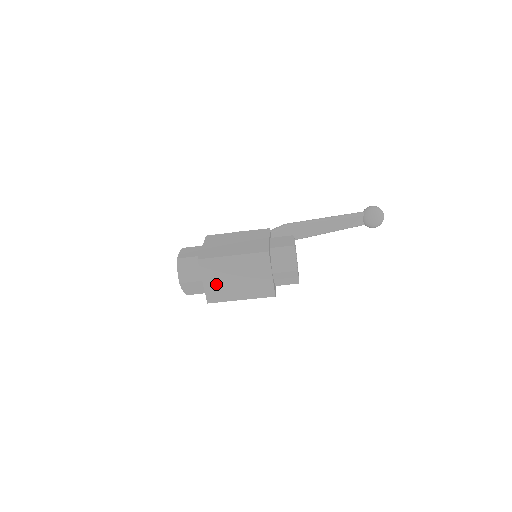
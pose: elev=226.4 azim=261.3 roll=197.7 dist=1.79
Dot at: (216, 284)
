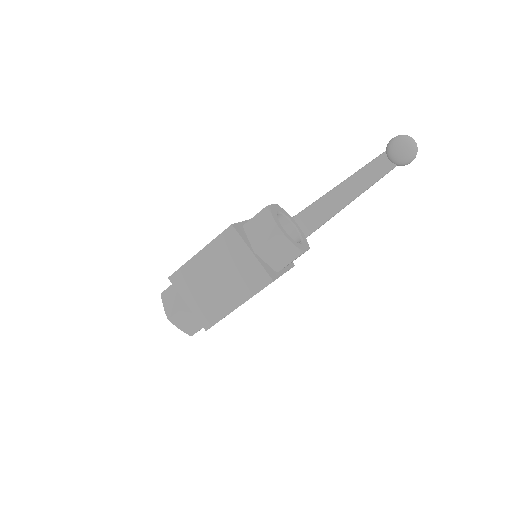
Dot at: (201, 300)
